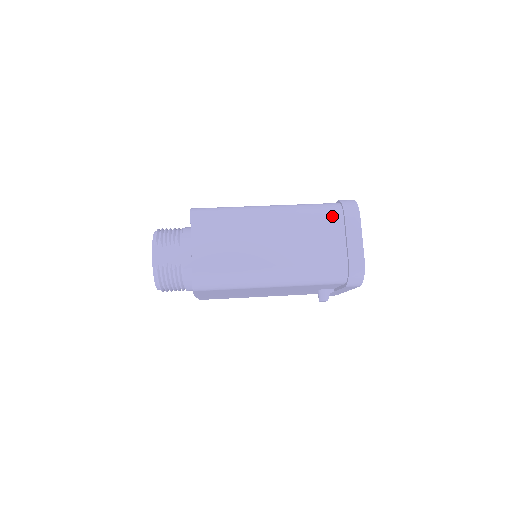
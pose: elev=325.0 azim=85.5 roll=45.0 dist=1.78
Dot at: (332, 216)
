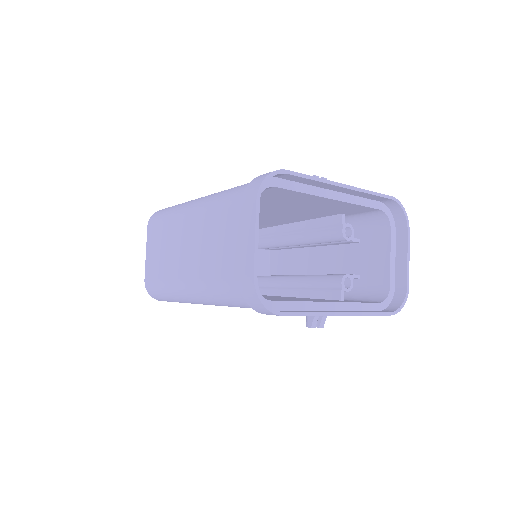
Dot at: (235, 205)
